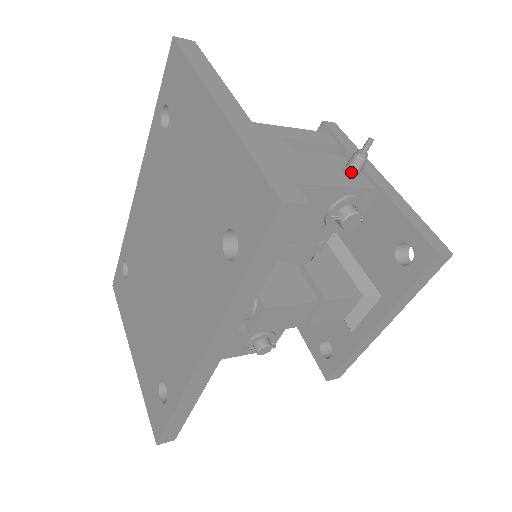
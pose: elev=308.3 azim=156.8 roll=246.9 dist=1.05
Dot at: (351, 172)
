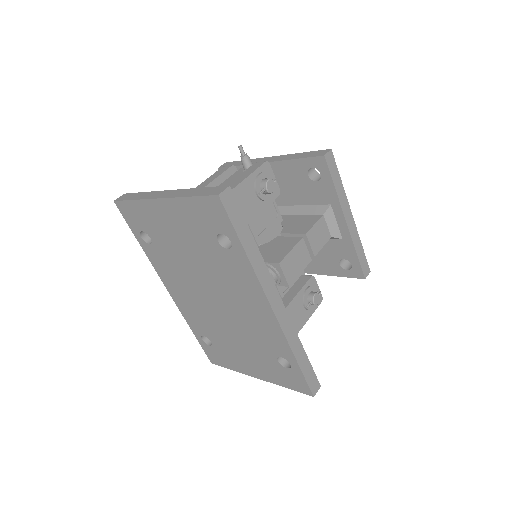
Dot at: occluded
